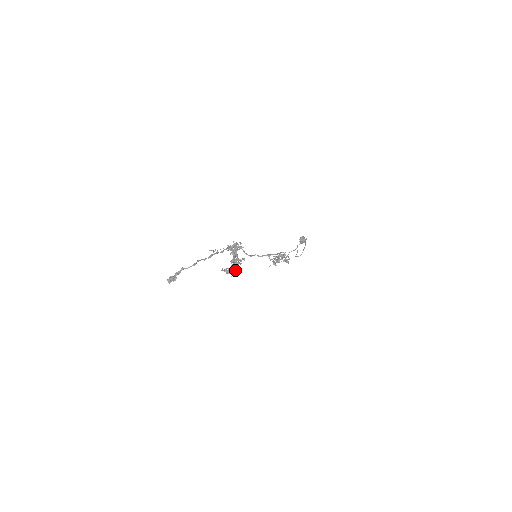
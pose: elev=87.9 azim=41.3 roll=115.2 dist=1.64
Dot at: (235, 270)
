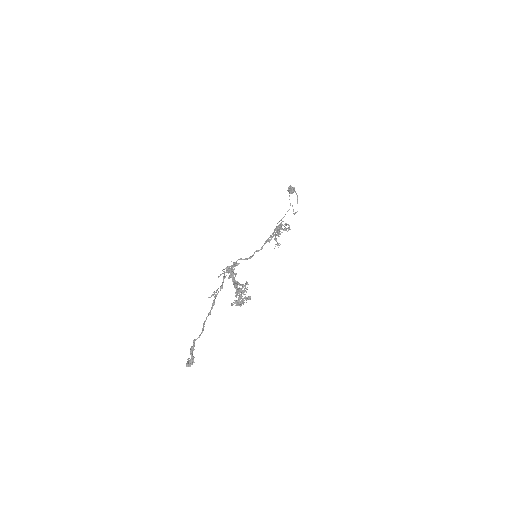
Dot at: occluded
